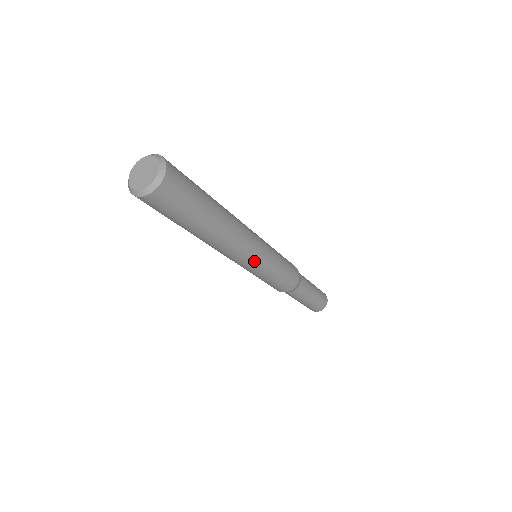
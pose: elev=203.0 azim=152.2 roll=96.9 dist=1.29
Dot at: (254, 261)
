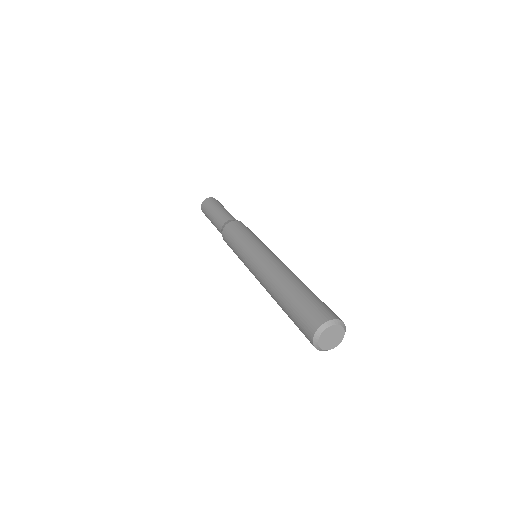
Dot at: occluded
